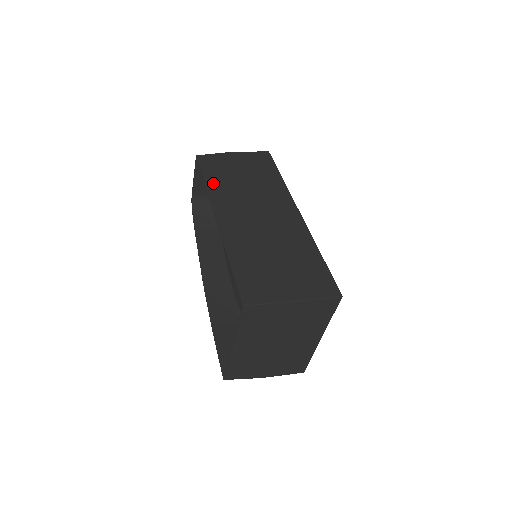
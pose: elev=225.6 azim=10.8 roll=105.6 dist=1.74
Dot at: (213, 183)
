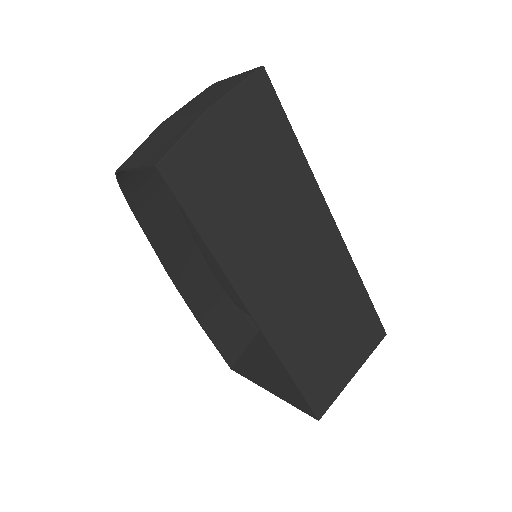
Dot at: (218, 237)
